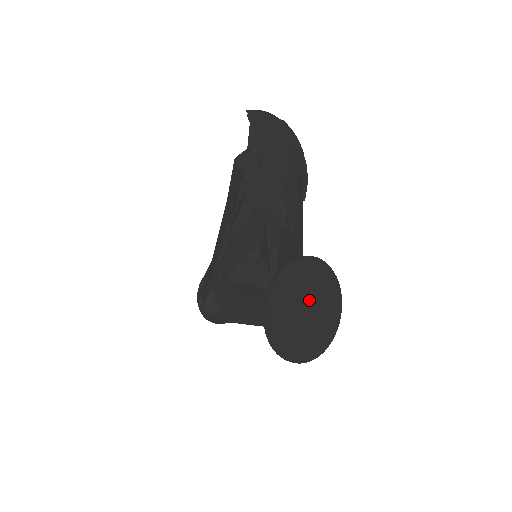
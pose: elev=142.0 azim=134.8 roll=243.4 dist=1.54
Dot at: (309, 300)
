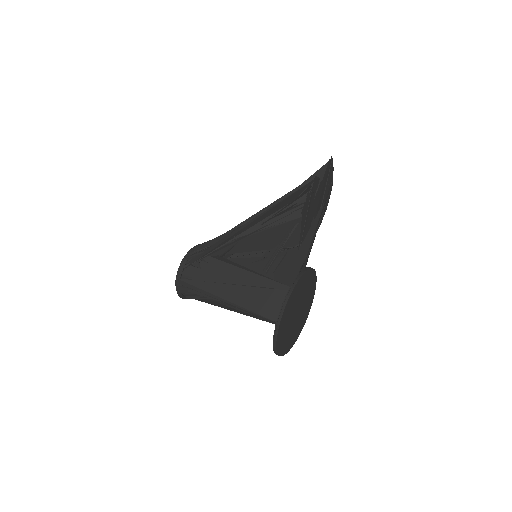
Dot at: (301, 307)
